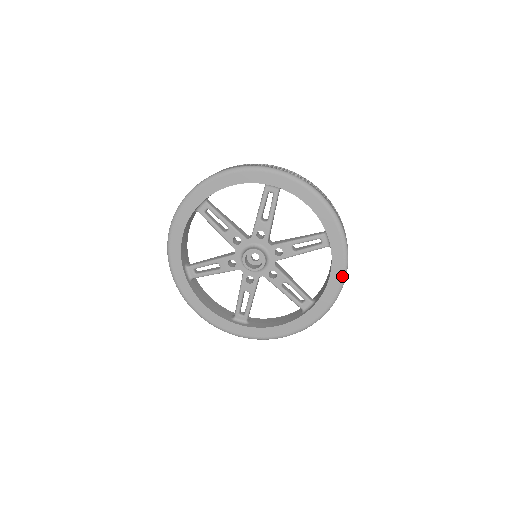
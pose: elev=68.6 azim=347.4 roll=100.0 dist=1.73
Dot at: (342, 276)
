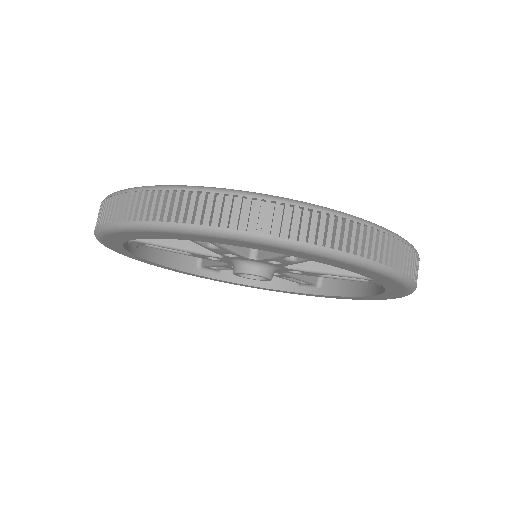
Dot at: (397, 282)
